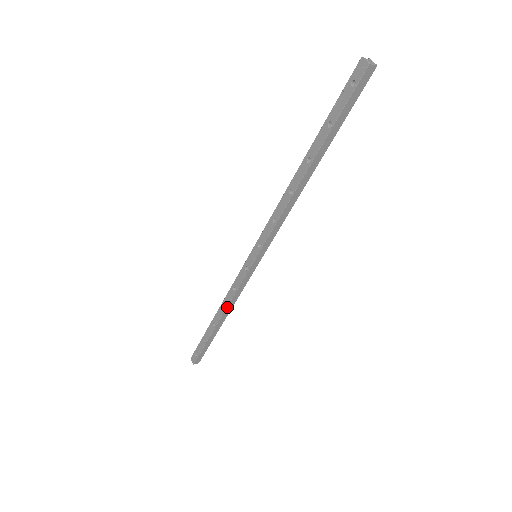
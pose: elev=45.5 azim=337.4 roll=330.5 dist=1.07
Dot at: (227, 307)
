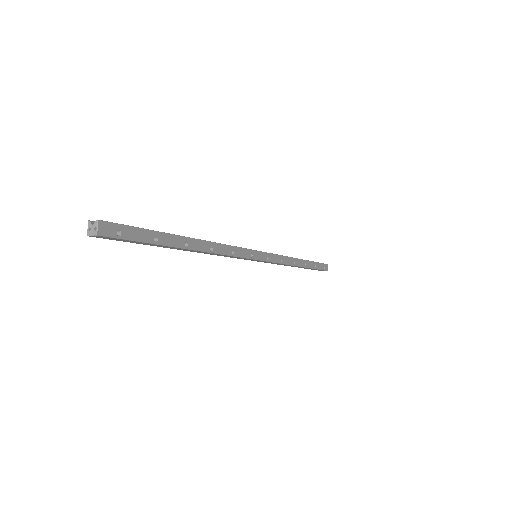
Dot at: (286, 265)
